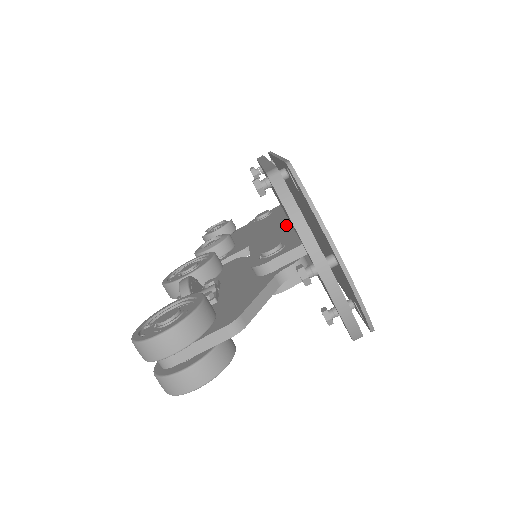
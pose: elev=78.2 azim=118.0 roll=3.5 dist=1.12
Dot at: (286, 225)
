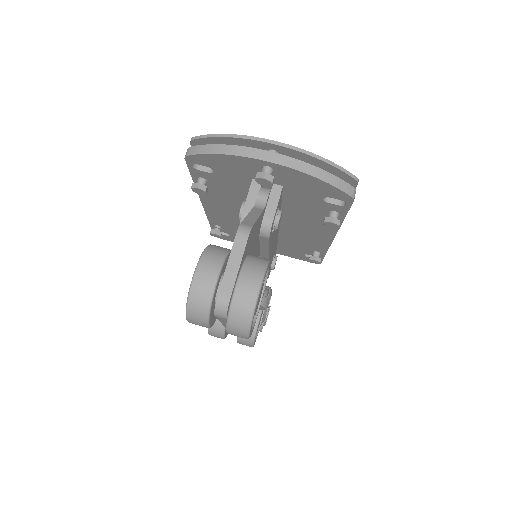
Dot at: occluded
